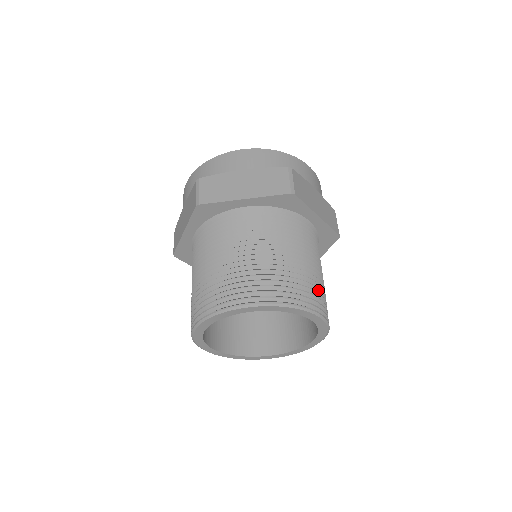
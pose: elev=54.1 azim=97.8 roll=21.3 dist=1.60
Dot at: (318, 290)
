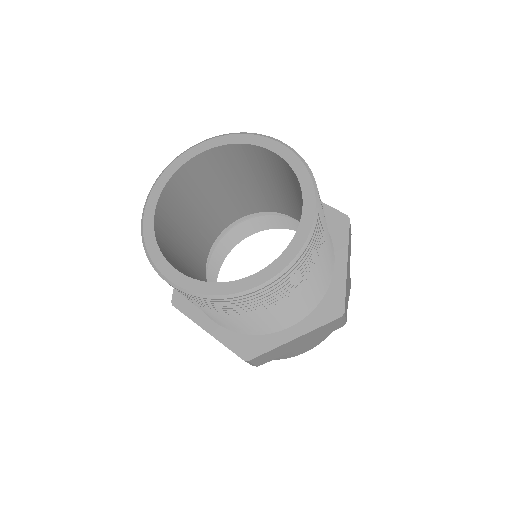
Dot at: occluded
